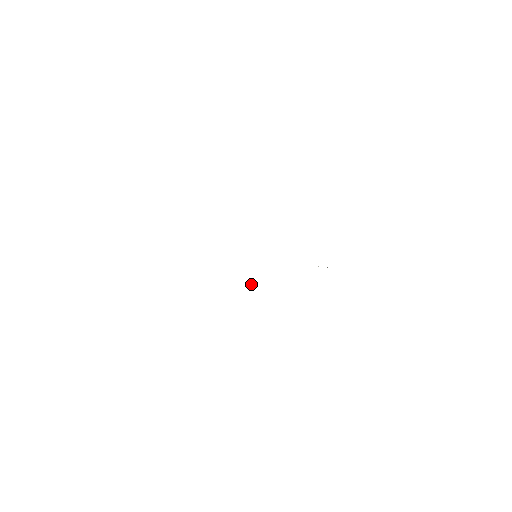
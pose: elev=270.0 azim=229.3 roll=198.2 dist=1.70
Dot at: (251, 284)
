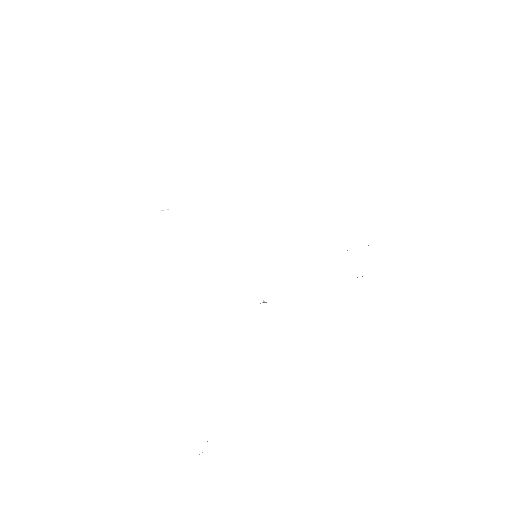
Dot at: (260, 303)
